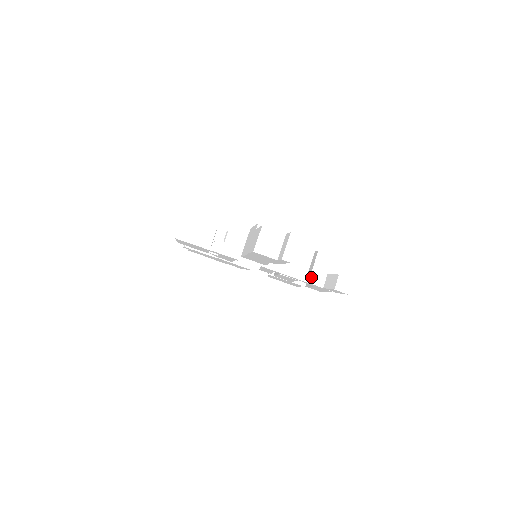
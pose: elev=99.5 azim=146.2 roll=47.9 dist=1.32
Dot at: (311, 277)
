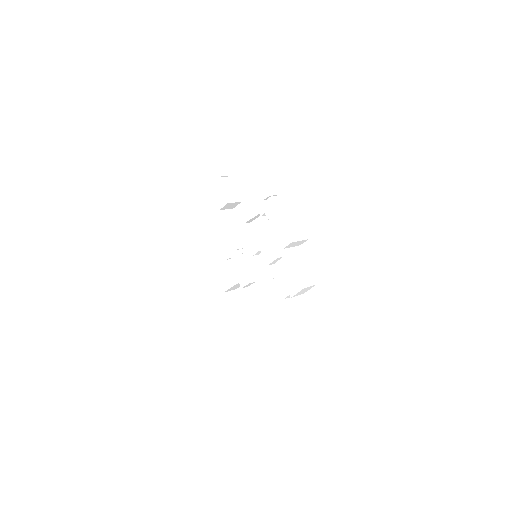
Dot at: occluded
